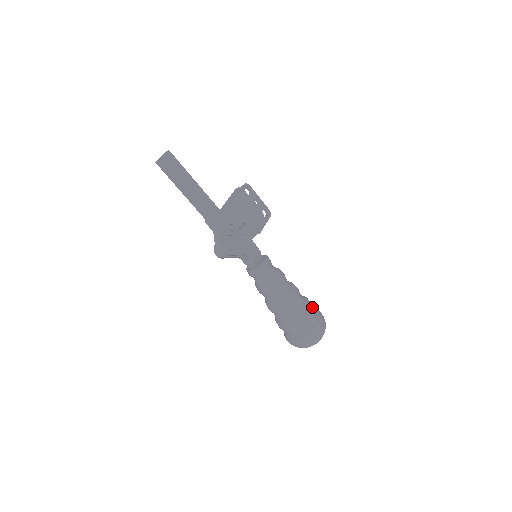
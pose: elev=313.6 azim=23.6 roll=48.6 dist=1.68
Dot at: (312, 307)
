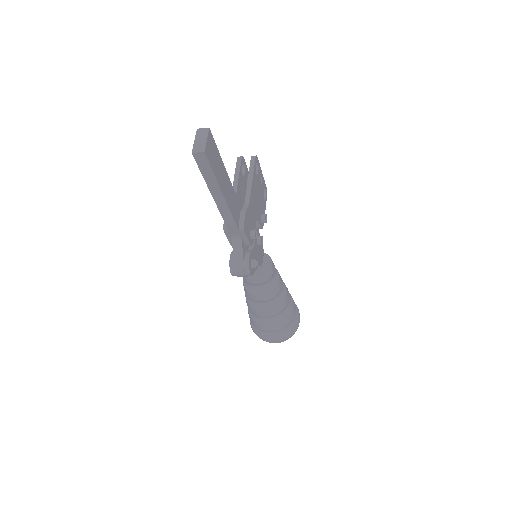
Dot at: (294, 302)
